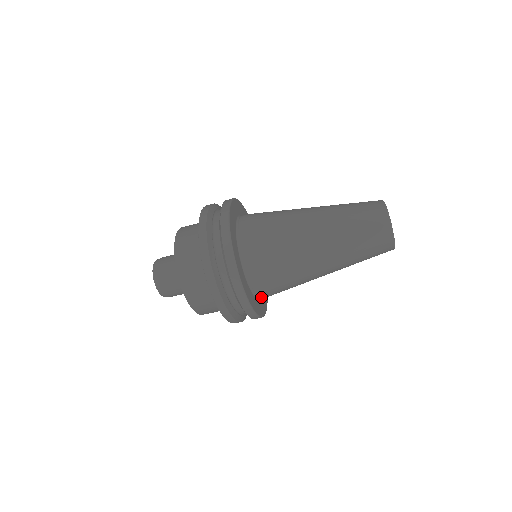
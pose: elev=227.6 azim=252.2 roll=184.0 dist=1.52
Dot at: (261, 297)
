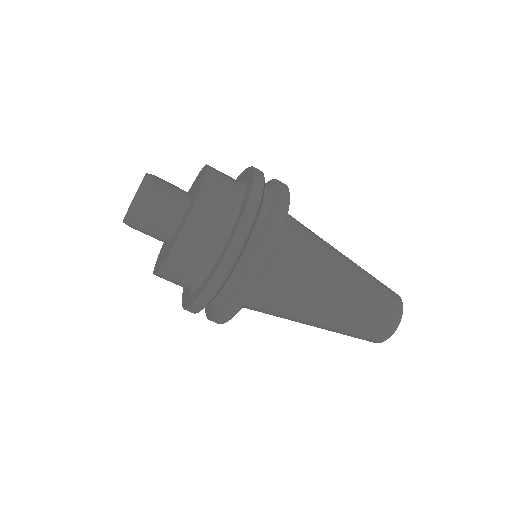
Dot at: occluded
